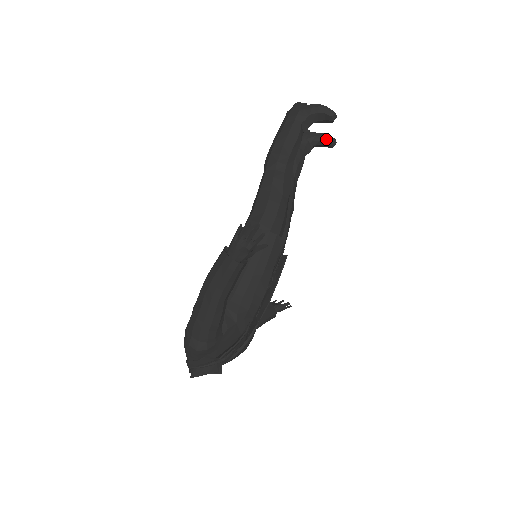
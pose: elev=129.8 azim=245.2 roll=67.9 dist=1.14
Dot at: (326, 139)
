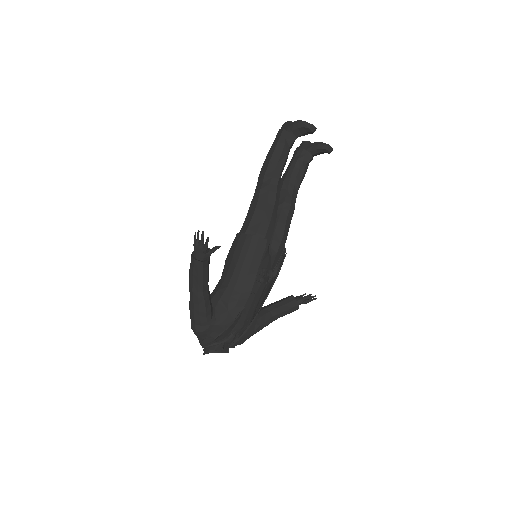
Dot at: (321, 147)
